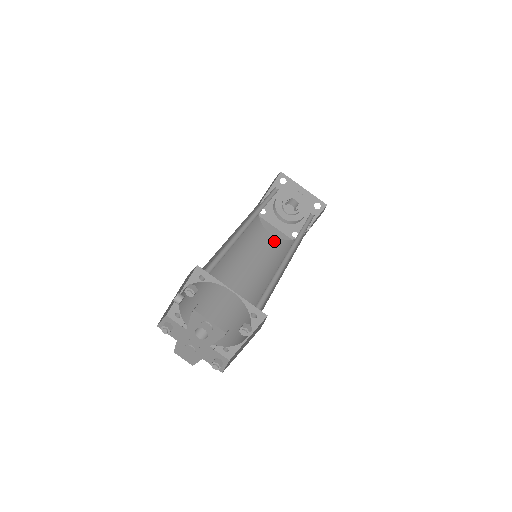
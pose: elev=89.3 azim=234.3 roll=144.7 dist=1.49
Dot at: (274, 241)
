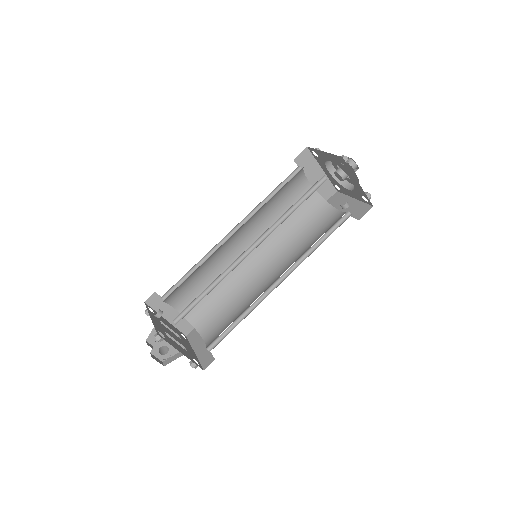
Dot at: occluded
